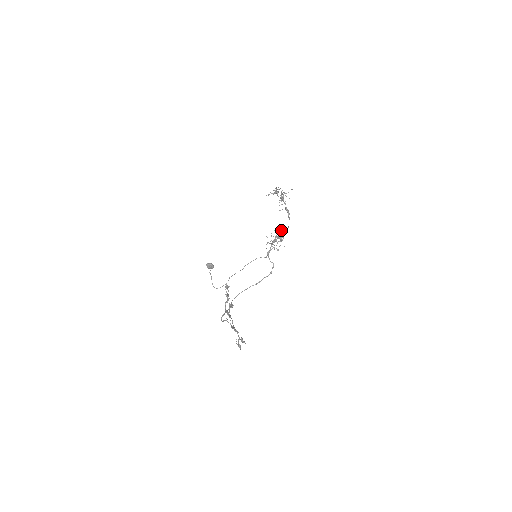
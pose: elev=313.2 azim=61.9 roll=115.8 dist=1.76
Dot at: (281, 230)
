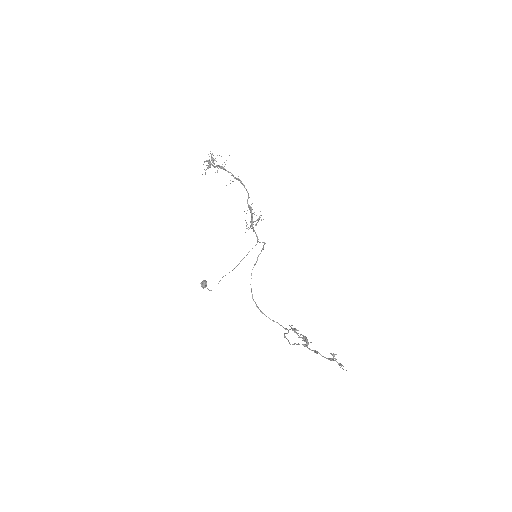
Dot at: (248, 205)
